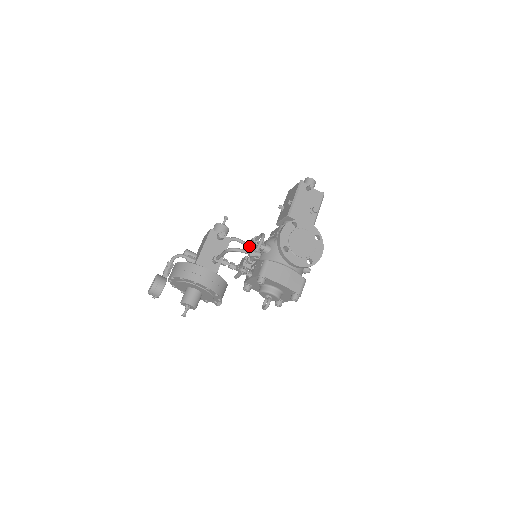
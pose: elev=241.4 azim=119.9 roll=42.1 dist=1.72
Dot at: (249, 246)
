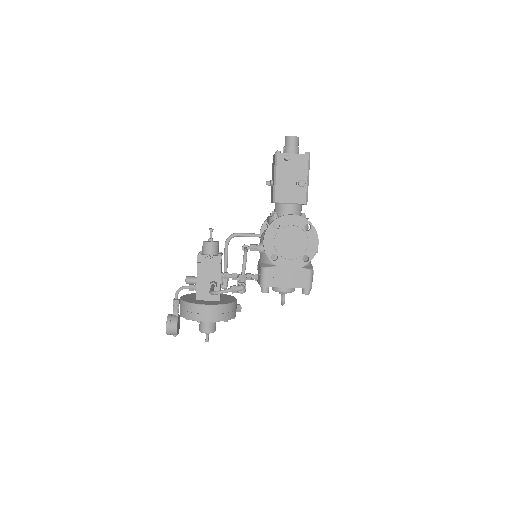
Dot at: (251, 236)
